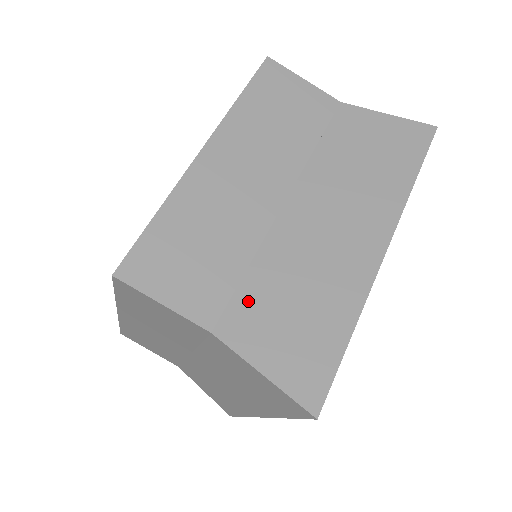
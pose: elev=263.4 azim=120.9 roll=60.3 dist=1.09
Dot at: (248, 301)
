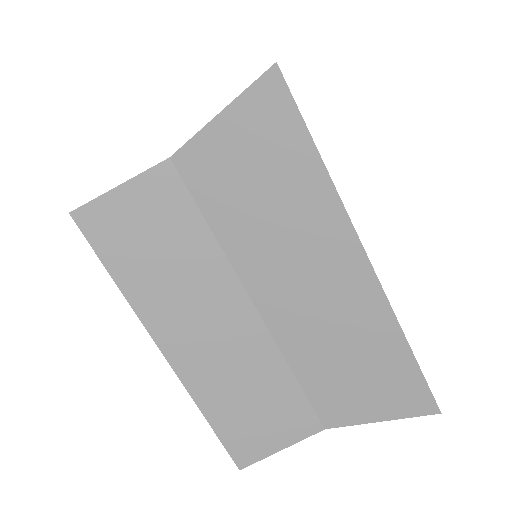
Dot at: (322, 394)
